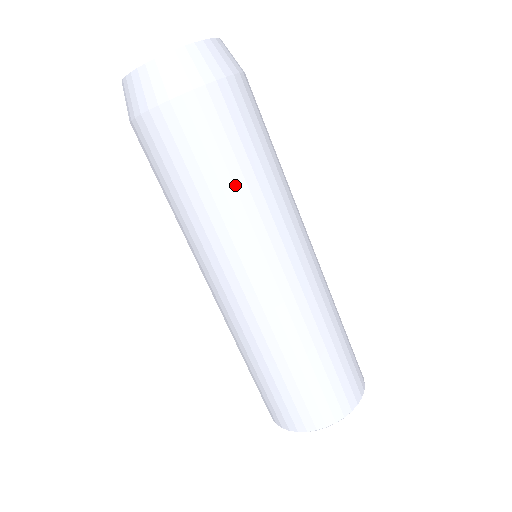
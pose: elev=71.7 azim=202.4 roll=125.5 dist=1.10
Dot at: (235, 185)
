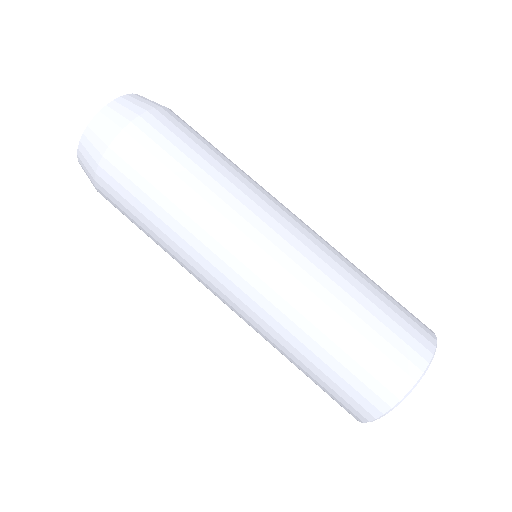
Dot at: (164, 221)
